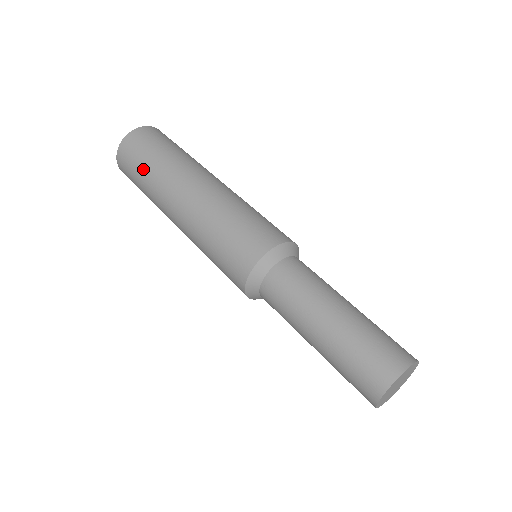
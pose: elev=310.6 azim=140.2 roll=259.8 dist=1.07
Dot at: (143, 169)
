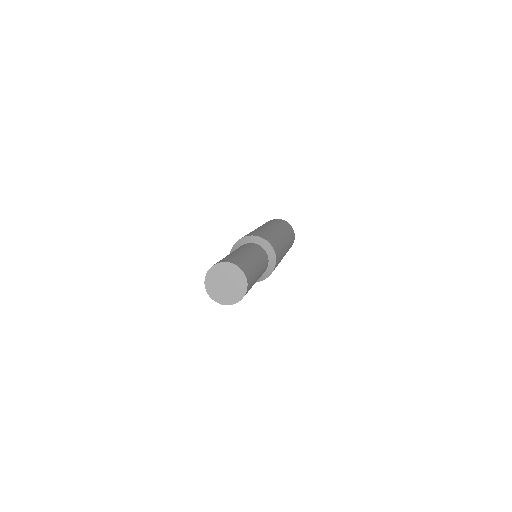
Dot at: occluded
